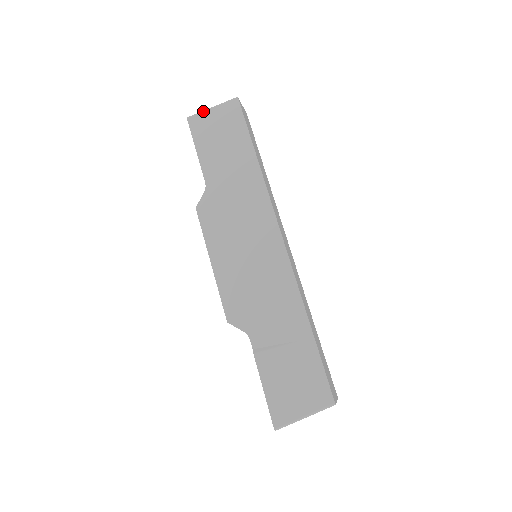
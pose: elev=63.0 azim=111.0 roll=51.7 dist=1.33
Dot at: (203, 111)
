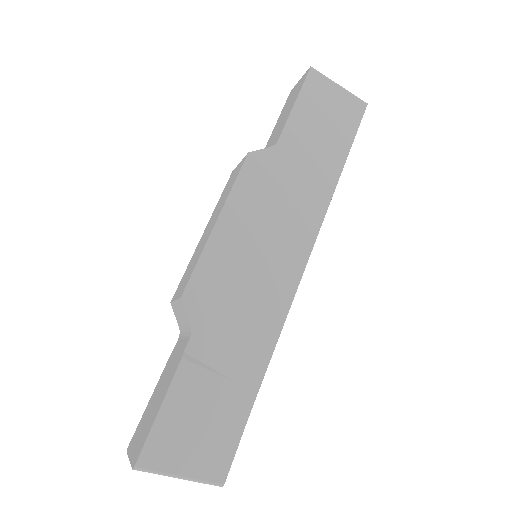
Dot at: (330, 79)
